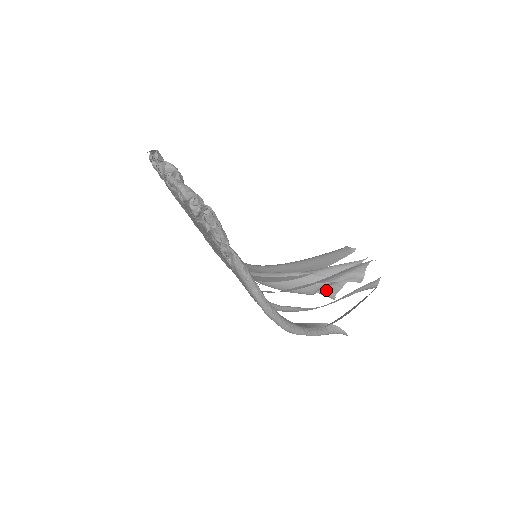
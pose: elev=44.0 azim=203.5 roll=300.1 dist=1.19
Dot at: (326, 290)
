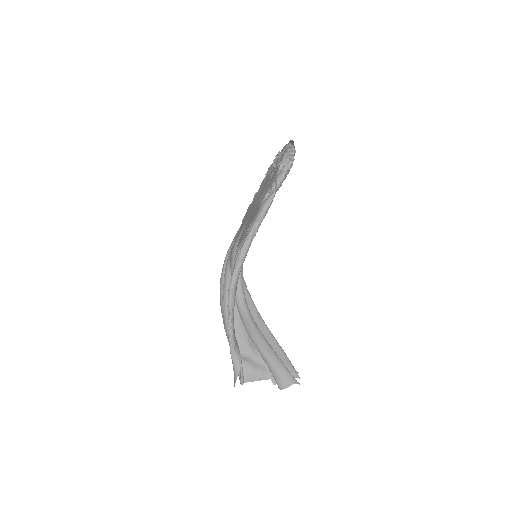
Dot at: (244, 369)
